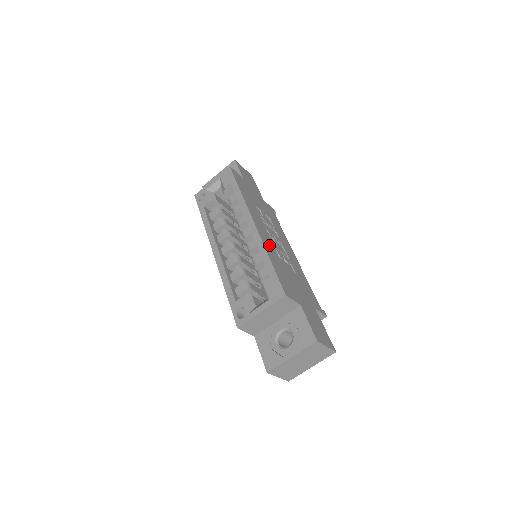
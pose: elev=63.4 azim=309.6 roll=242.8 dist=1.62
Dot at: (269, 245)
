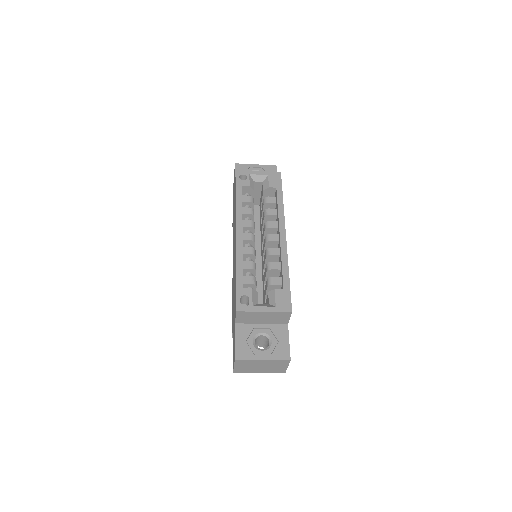
Dot at: occluded
